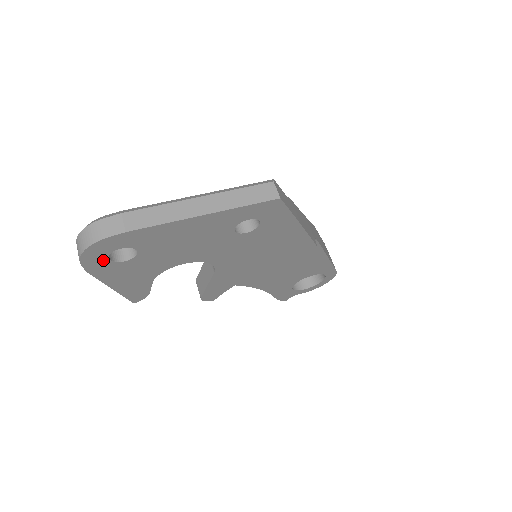
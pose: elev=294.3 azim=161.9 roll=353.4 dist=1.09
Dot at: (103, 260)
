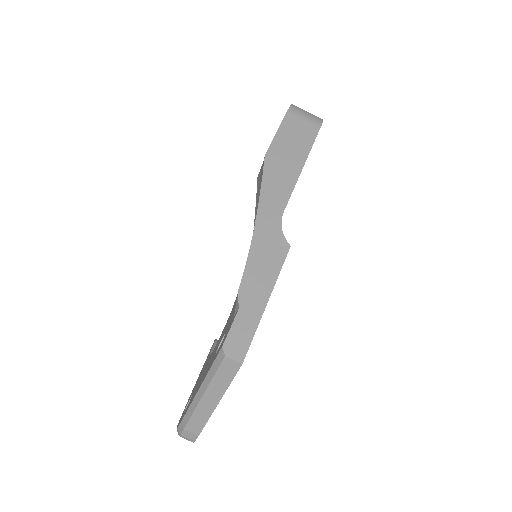
Dot at: occluded
